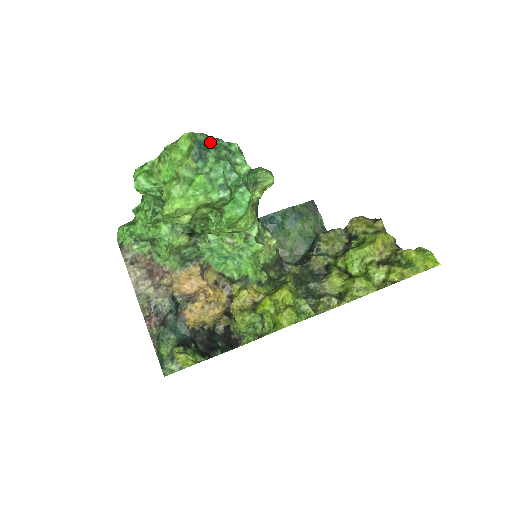
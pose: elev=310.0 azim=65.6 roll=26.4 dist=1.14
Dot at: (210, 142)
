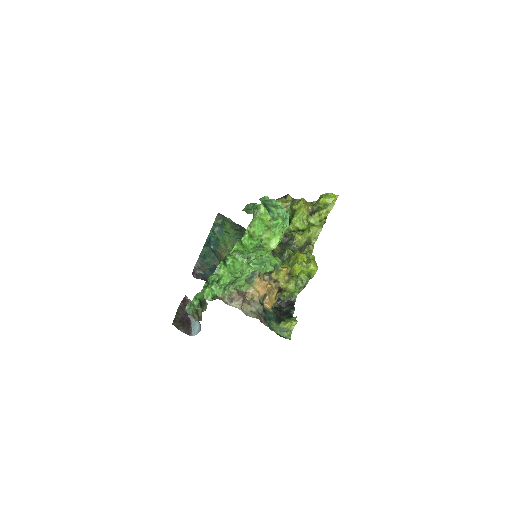
Dot at: (263, 202)
